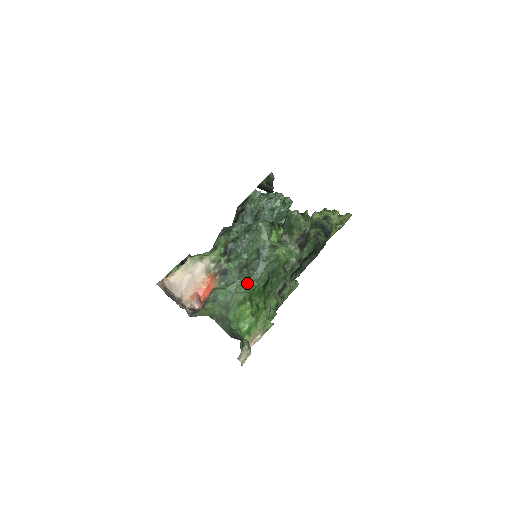
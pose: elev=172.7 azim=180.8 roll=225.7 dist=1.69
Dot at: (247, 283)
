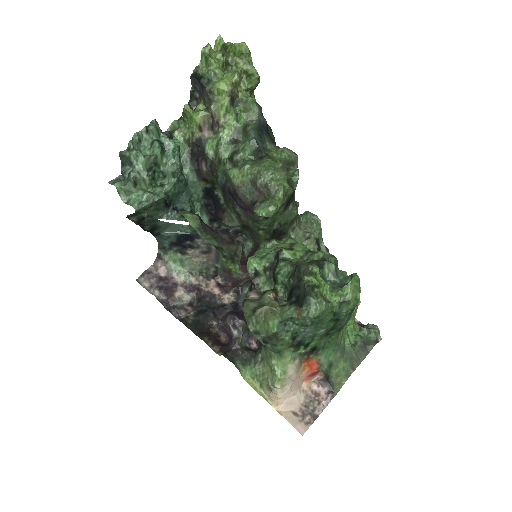
Dot at: occluded
